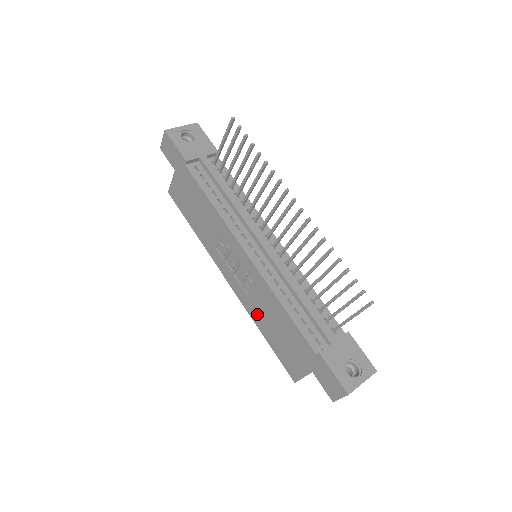
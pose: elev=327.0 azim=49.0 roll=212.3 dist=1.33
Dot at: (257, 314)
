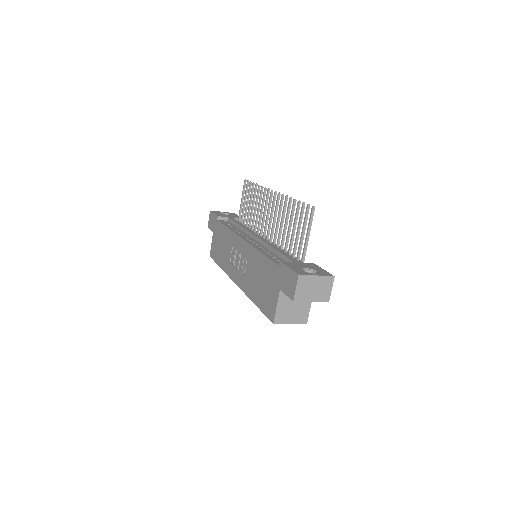
Dot at: (250, 286)
